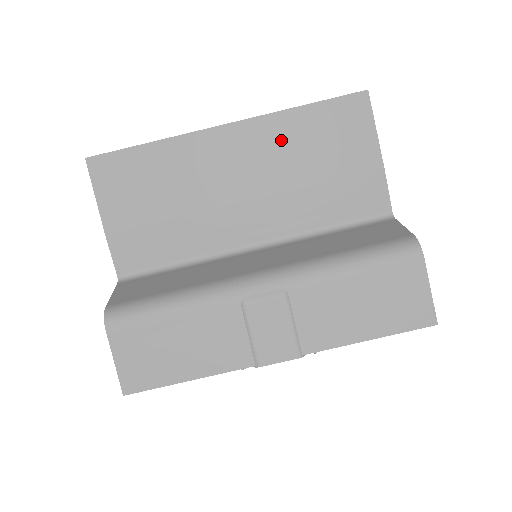
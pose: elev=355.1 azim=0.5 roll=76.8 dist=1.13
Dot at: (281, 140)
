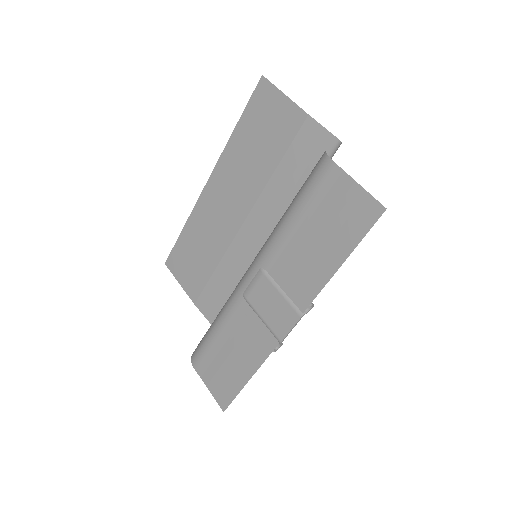
Dot at: (238, 162)
